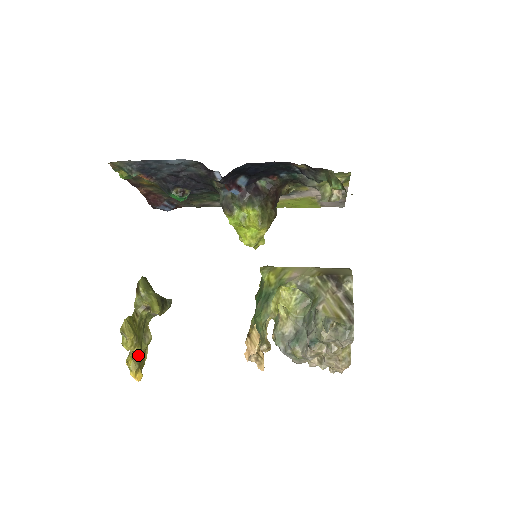
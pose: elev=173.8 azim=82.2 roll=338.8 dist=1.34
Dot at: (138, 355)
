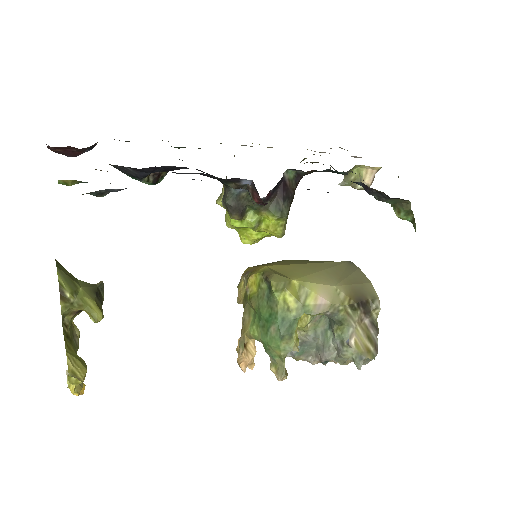
Dot at: occluded
